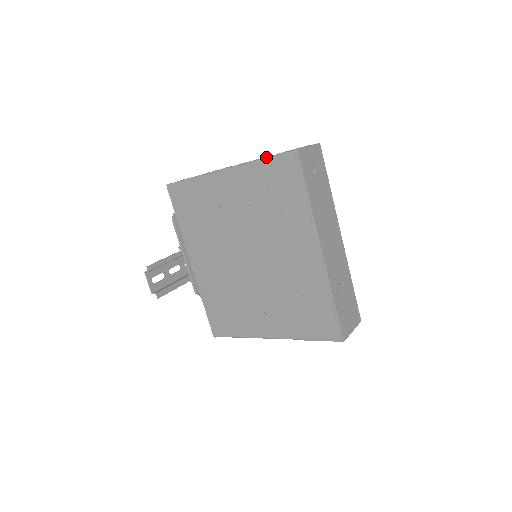
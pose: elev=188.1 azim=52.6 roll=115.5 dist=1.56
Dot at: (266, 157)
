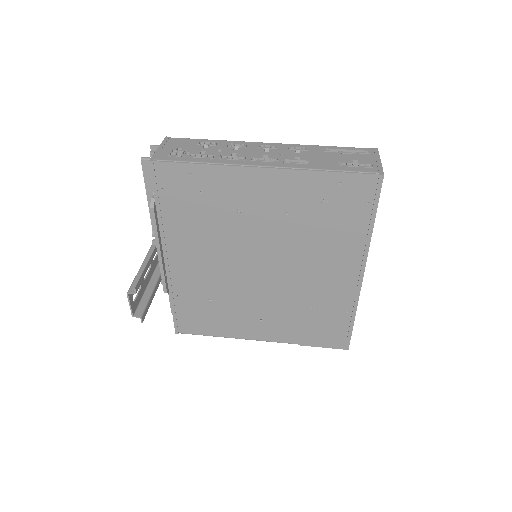
Dot at: (332, 168)
